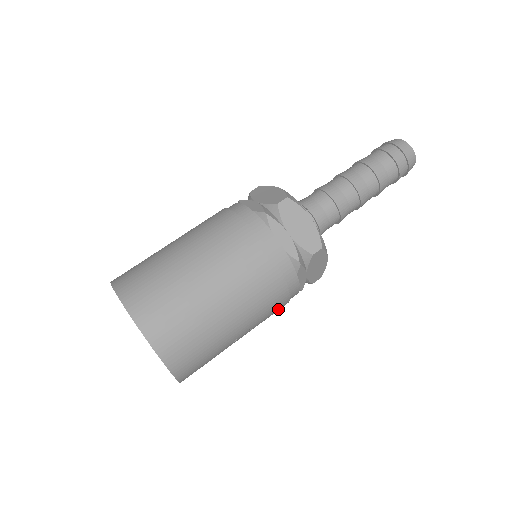
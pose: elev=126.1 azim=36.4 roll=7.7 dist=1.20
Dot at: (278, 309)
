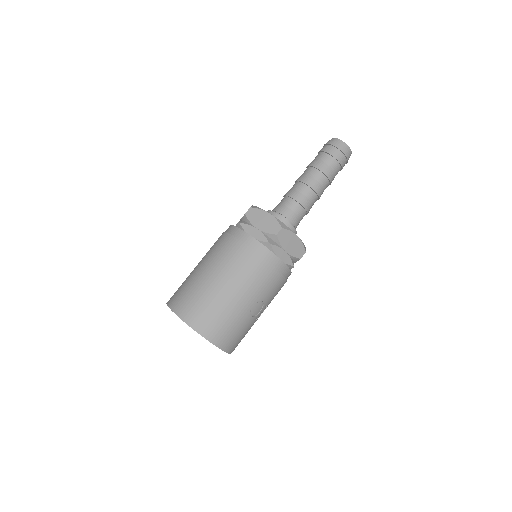
Dot at: (275, 282)
